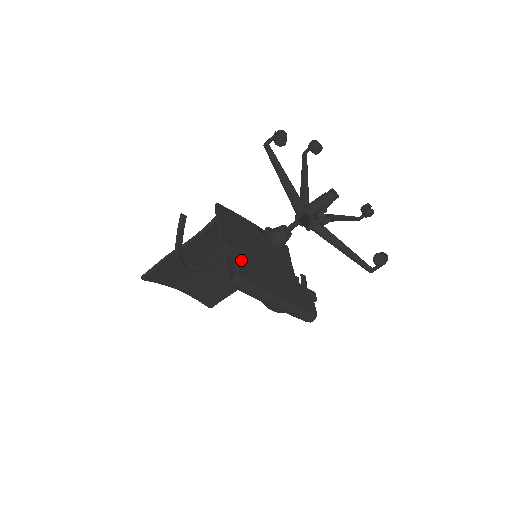
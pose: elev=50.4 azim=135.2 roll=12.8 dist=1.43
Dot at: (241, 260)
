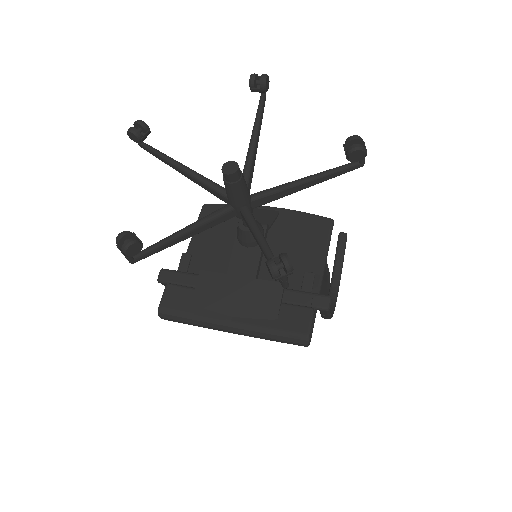
Dot at: (174, 286)
